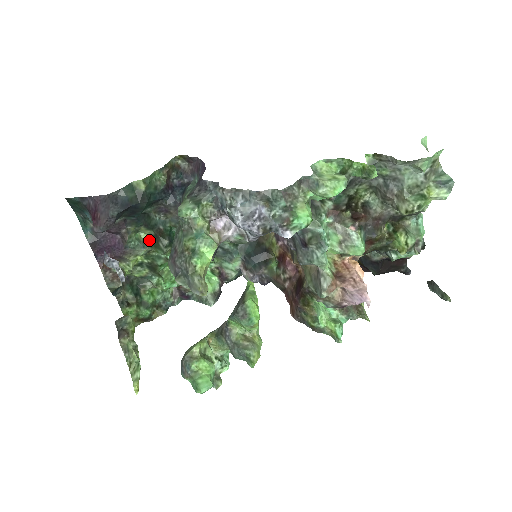
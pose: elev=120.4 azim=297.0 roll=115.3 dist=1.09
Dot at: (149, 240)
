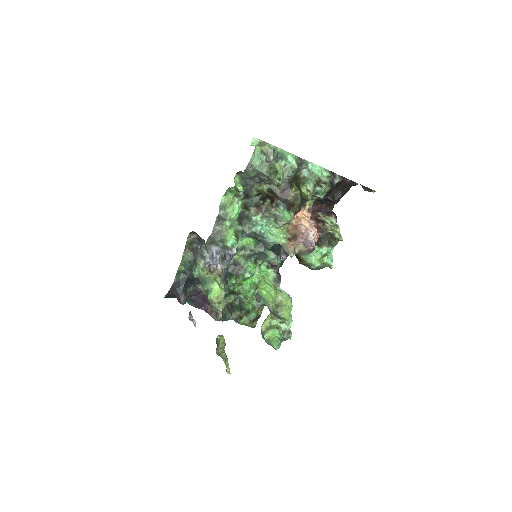
Dot at: occluded
